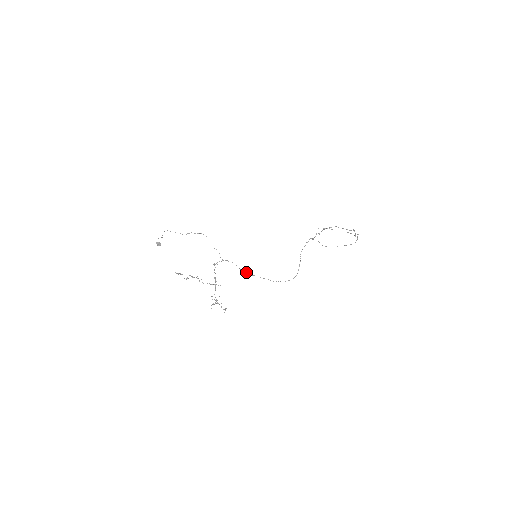
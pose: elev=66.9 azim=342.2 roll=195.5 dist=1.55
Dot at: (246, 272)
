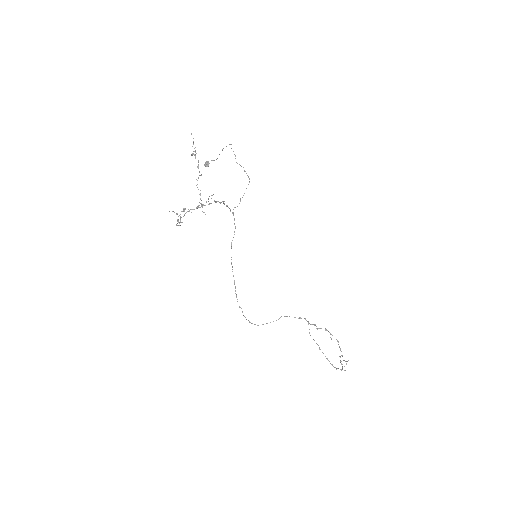
Dot at: occluded
